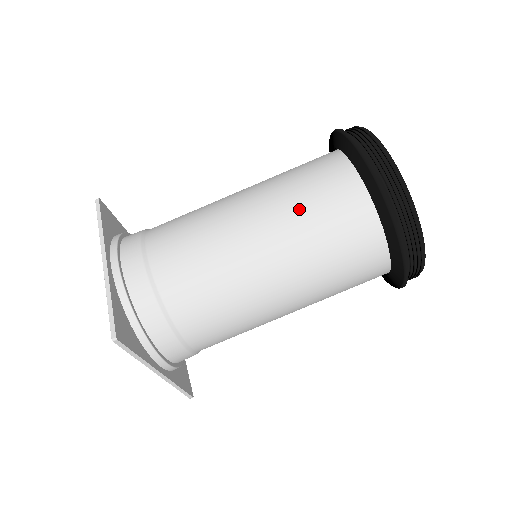
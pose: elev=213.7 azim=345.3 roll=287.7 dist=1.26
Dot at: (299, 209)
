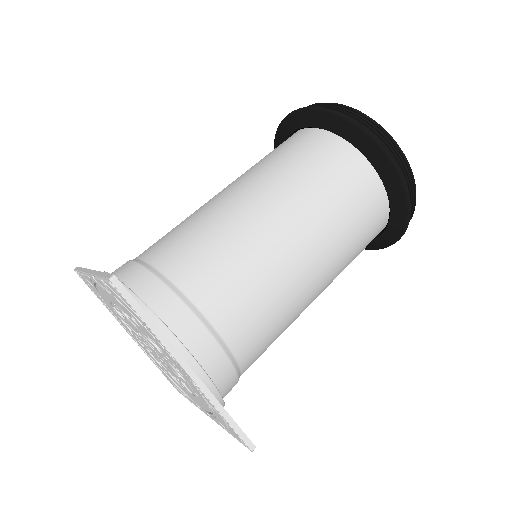
Dot at: (268, 163)
